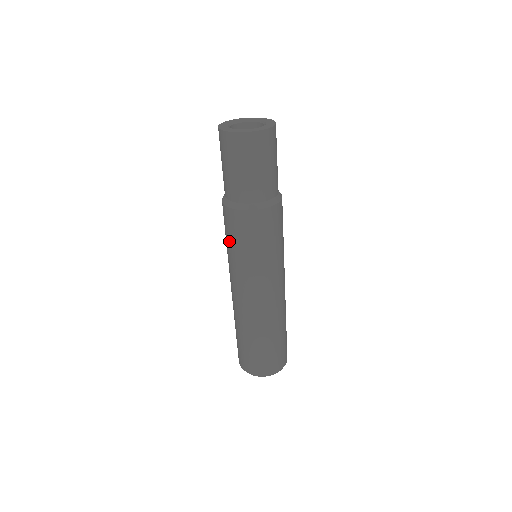
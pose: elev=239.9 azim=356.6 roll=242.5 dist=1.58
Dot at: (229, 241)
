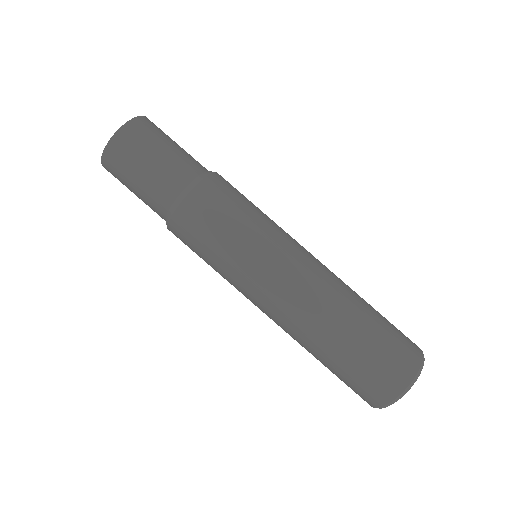
Dot at: (207, 254)
